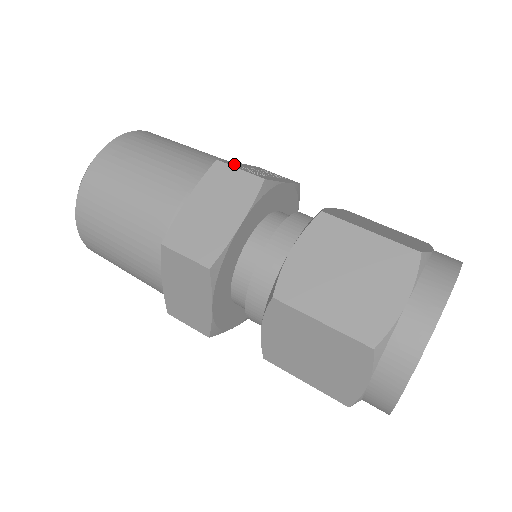
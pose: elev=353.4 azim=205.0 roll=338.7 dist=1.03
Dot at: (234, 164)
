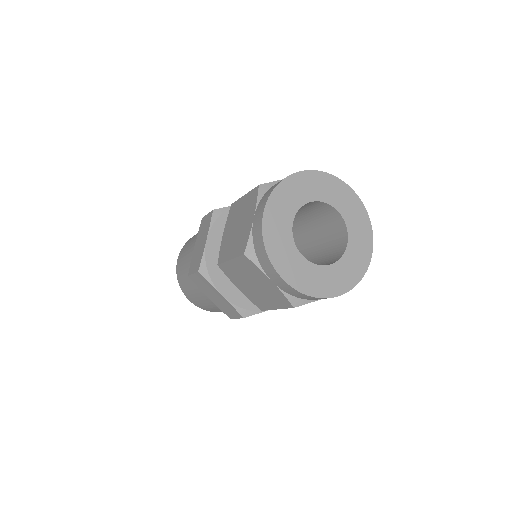
Dot at: occluded
